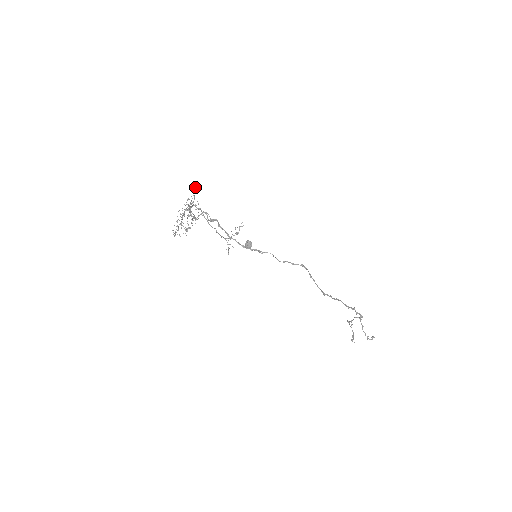
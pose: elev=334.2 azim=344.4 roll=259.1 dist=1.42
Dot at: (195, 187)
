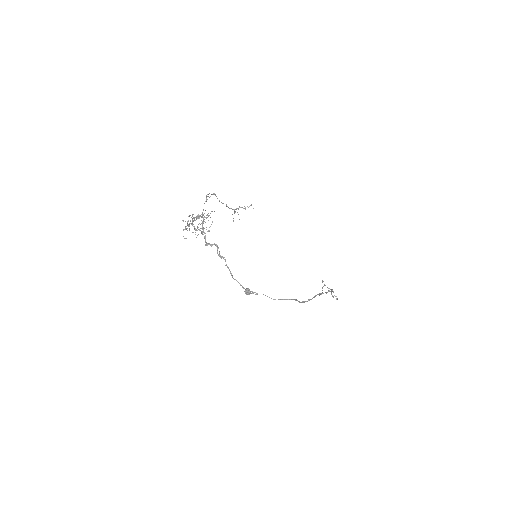
Dot at: occluded
